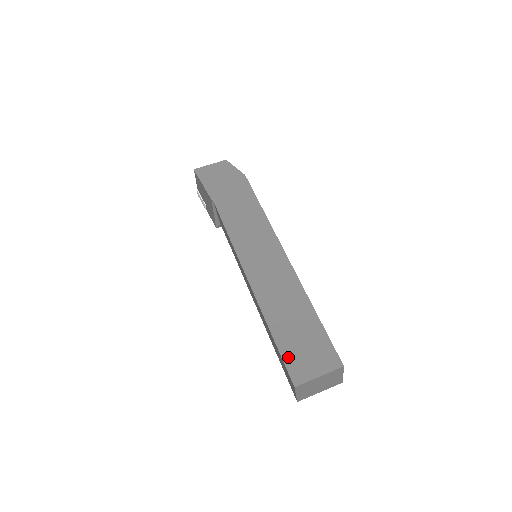
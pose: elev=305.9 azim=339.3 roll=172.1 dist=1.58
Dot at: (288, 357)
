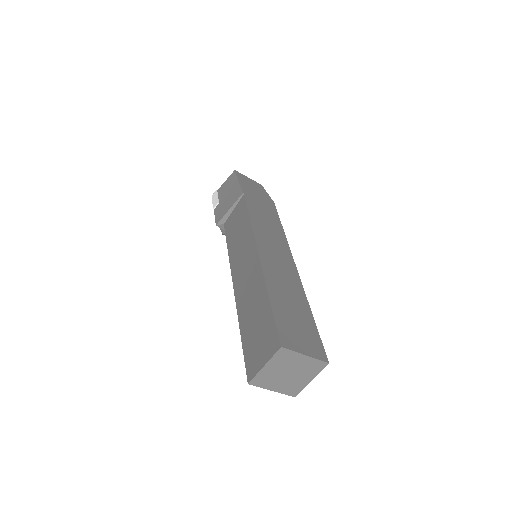
Dot at: (281, 323)
